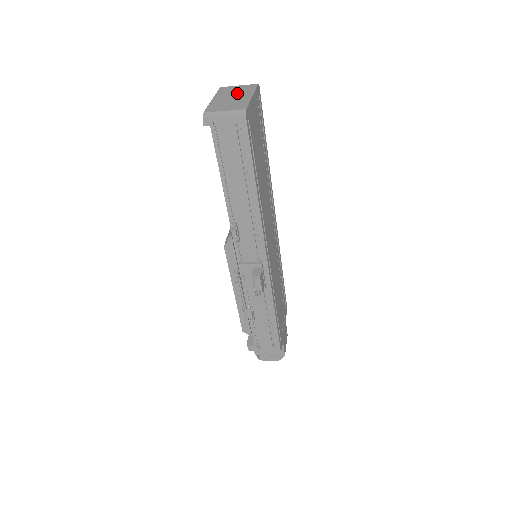
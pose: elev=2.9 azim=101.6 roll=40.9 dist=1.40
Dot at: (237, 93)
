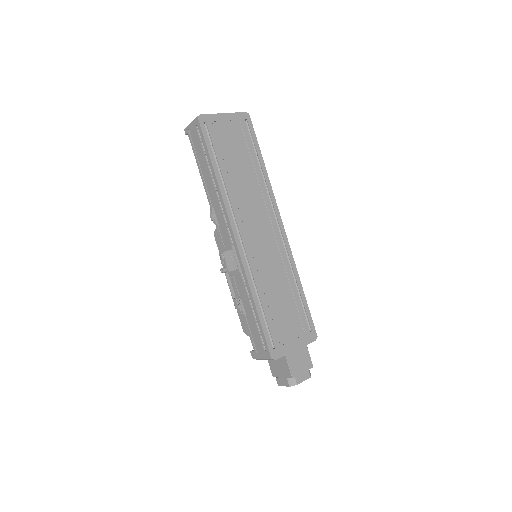
Dot at: occluded
